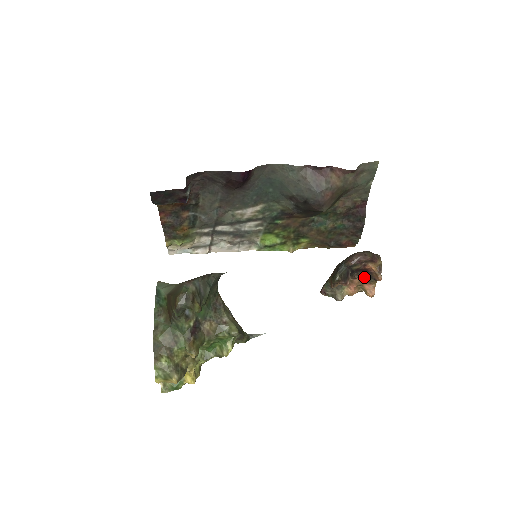
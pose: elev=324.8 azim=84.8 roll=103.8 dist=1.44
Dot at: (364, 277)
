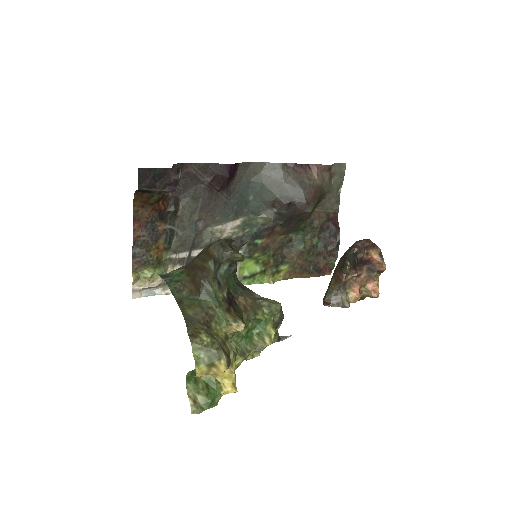
Dot at: (365, 274)
